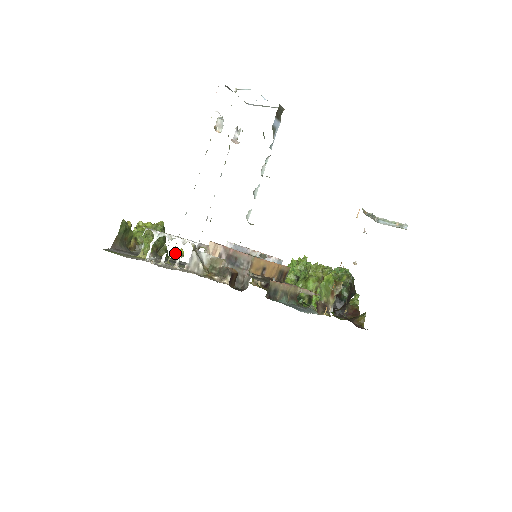
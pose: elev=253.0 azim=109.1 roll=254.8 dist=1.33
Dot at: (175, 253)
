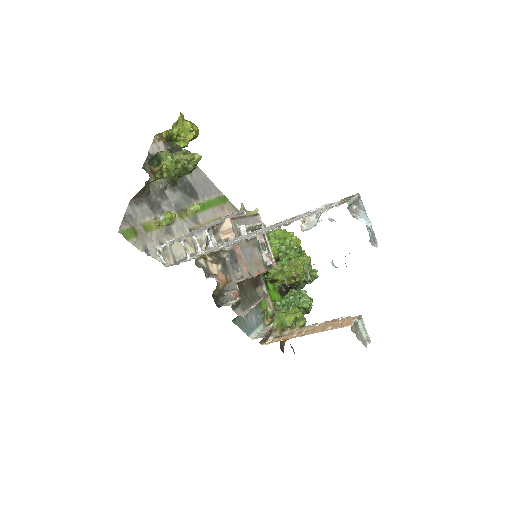
Dot at: (191, 207)
